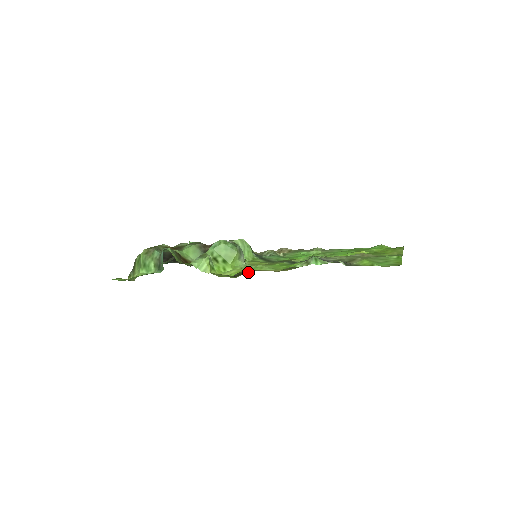
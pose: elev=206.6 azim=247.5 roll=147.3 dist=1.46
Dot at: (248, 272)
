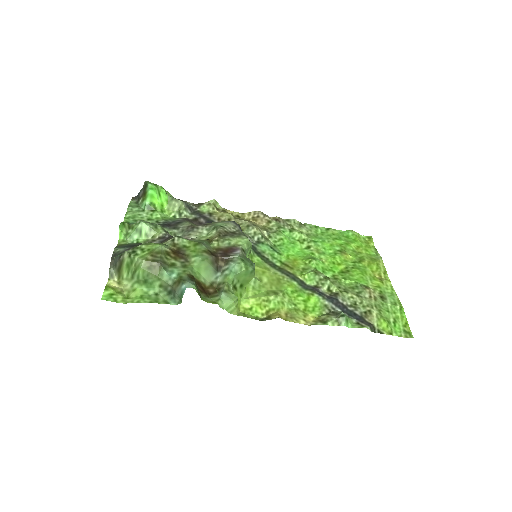
Dot at: (273, 313)
